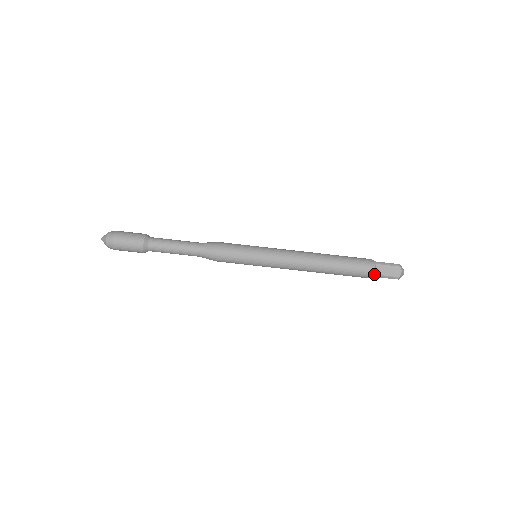
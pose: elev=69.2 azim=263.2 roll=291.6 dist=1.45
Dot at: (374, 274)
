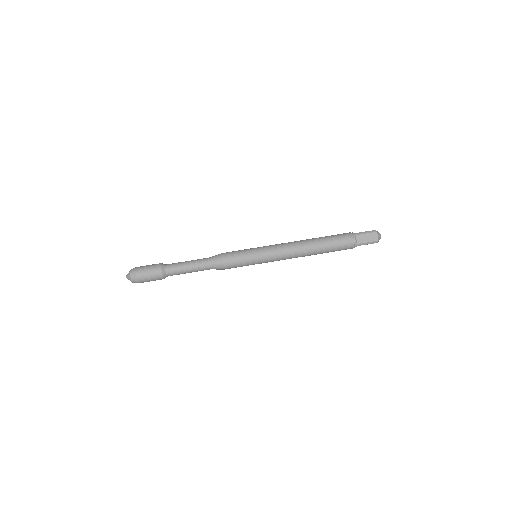
Dot at: (356, 244)
